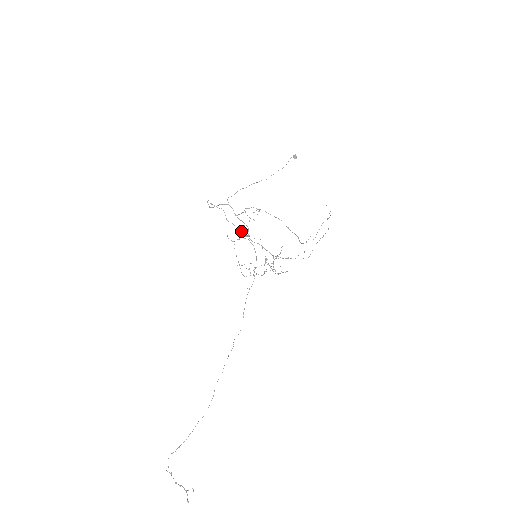
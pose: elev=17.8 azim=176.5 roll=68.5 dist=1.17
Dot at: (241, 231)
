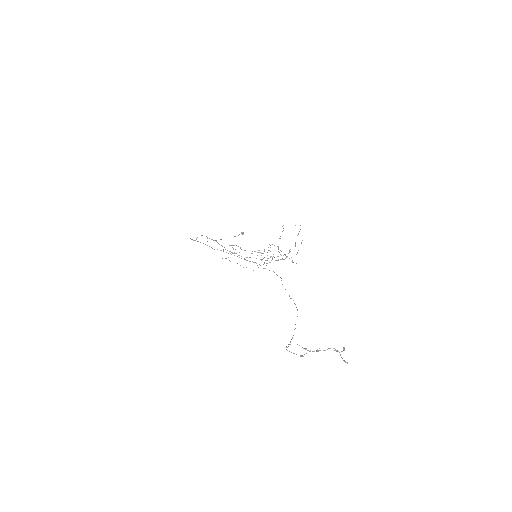
Dot at: occluded
